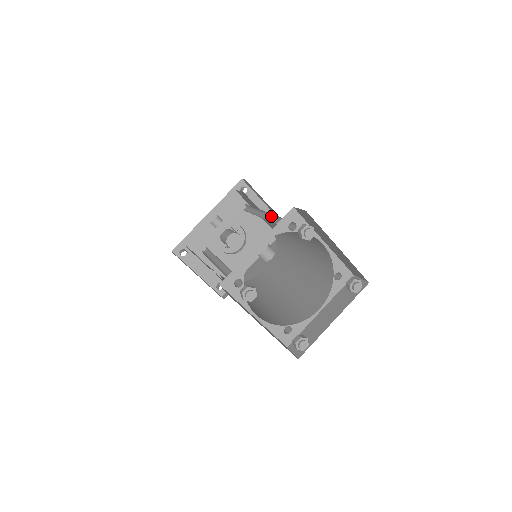
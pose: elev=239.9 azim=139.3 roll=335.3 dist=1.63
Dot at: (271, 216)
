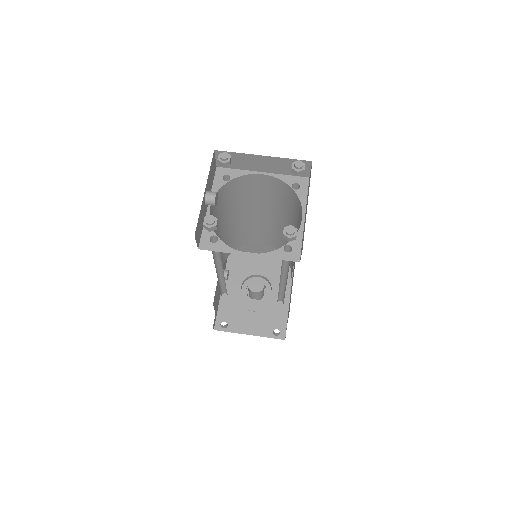
Dot at: occluded
